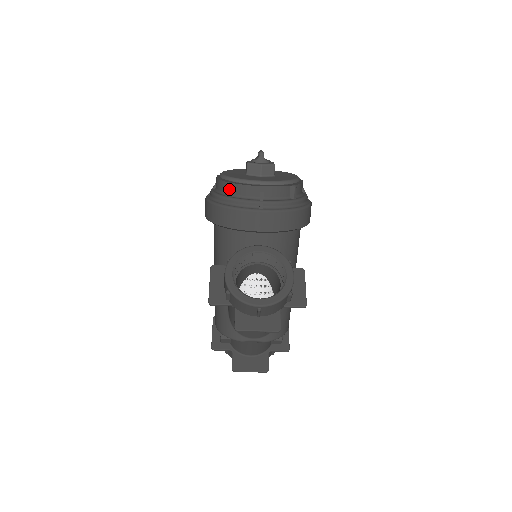
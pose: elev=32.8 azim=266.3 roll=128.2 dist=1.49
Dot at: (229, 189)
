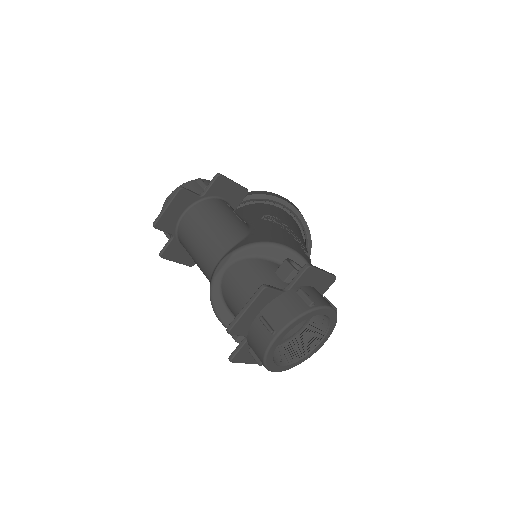
Dot at: occluded
